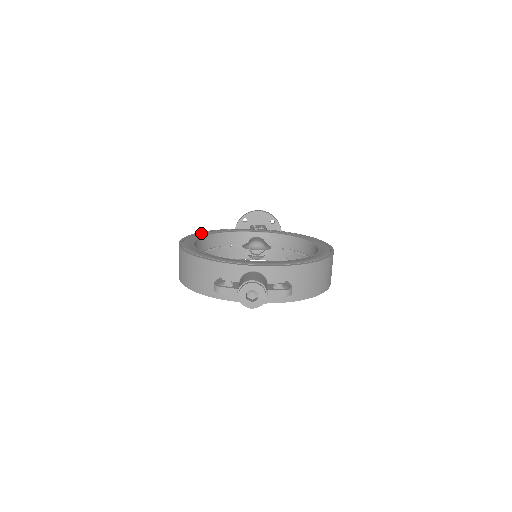
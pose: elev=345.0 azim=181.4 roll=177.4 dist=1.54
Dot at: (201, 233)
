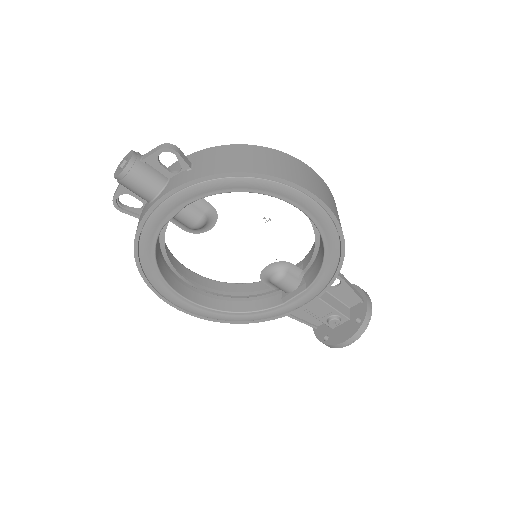
Dot at: occluded
